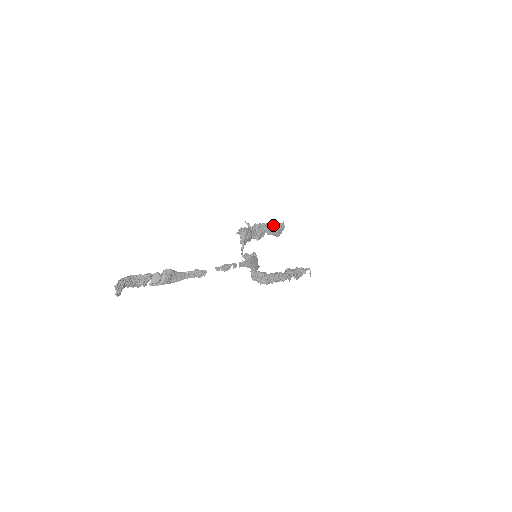
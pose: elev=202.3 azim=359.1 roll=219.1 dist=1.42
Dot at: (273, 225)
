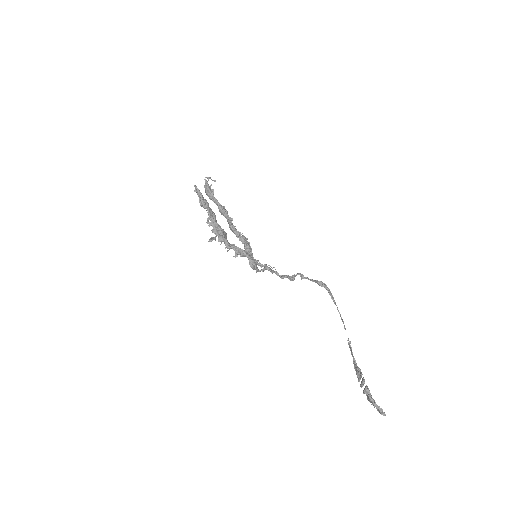
Dot at: (208, 206)
